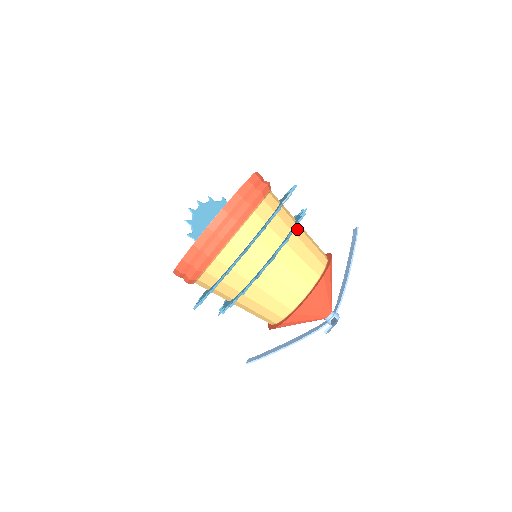
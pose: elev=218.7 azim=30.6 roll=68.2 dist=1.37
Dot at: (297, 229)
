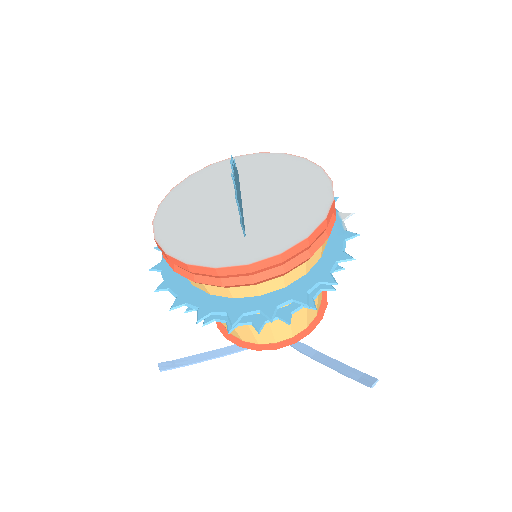
Dot at: occluded
